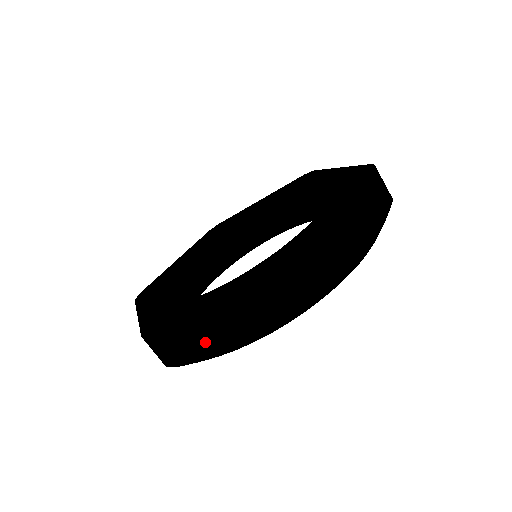
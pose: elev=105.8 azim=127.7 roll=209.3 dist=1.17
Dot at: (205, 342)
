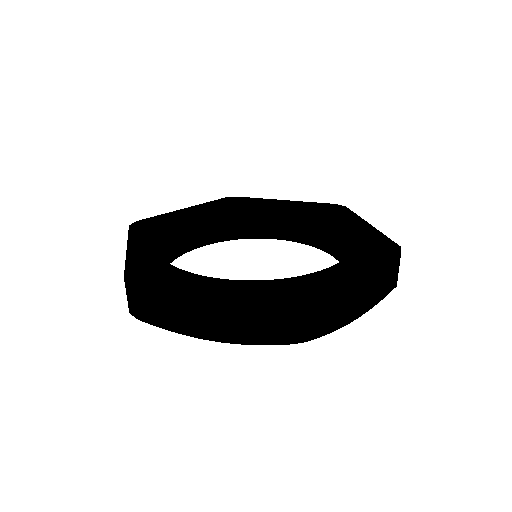
Dot at: (176, 317)
